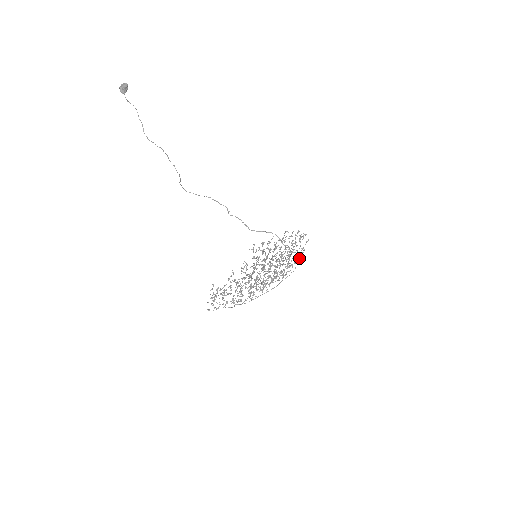
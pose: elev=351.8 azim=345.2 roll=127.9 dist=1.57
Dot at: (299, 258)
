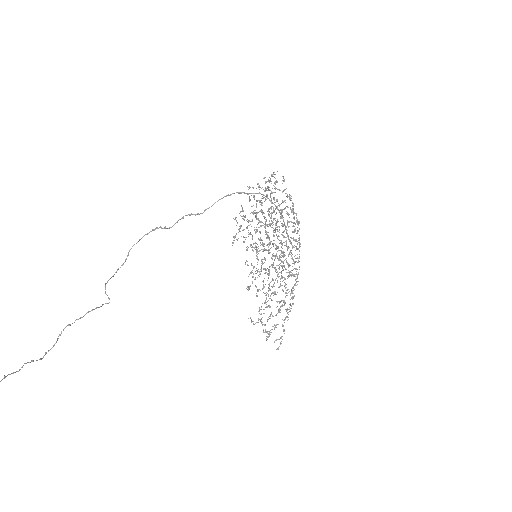
Dot at: (292, 208)
